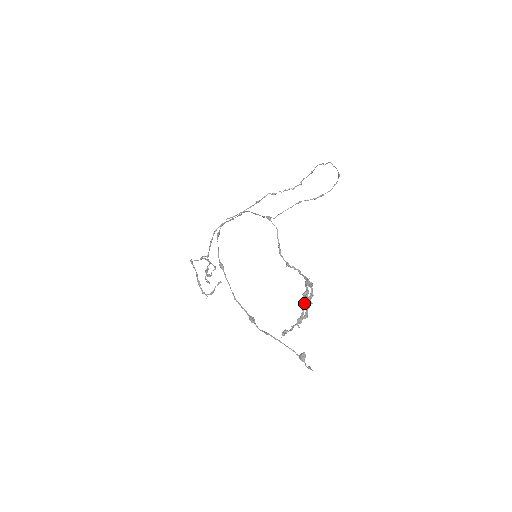
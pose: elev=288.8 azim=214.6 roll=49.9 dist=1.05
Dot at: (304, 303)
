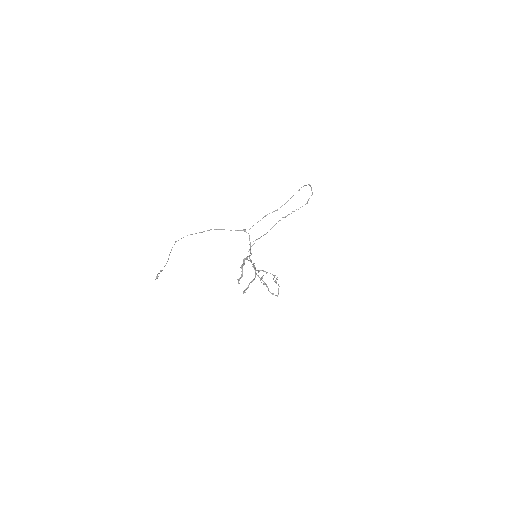
Dot at: (255, 272)
